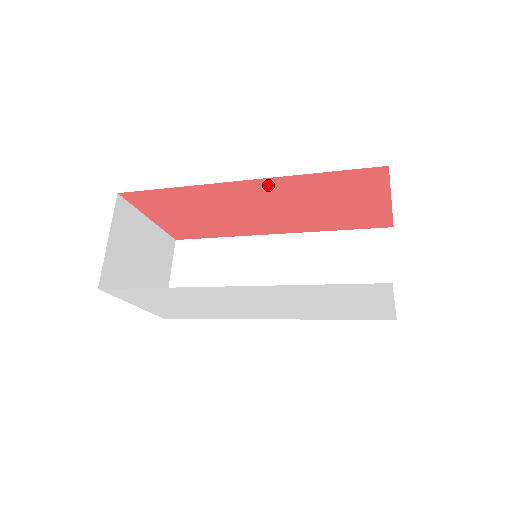
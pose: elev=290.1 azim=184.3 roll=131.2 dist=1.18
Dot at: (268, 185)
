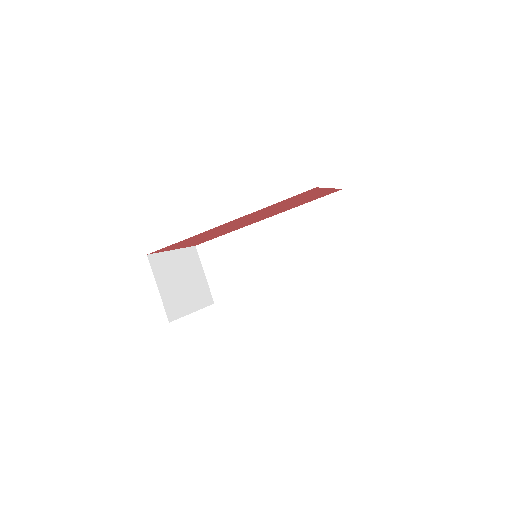
Dot at: occluded
